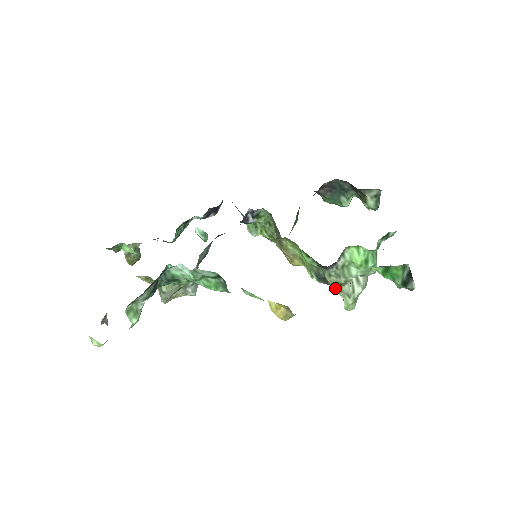
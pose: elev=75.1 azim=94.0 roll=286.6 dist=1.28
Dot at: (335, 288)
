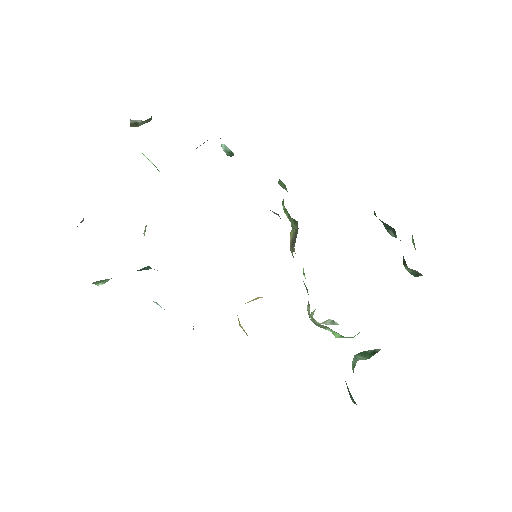
Dot at: occluded
